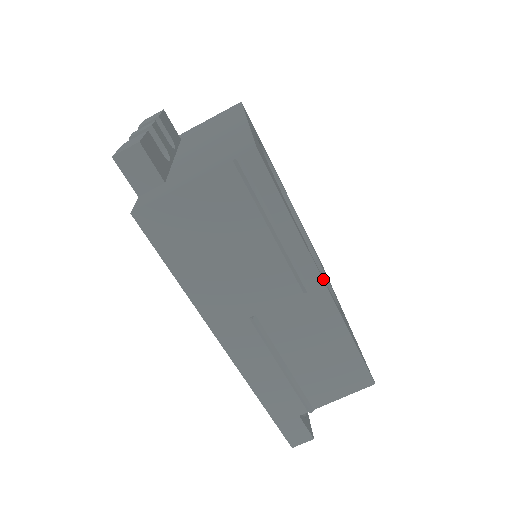
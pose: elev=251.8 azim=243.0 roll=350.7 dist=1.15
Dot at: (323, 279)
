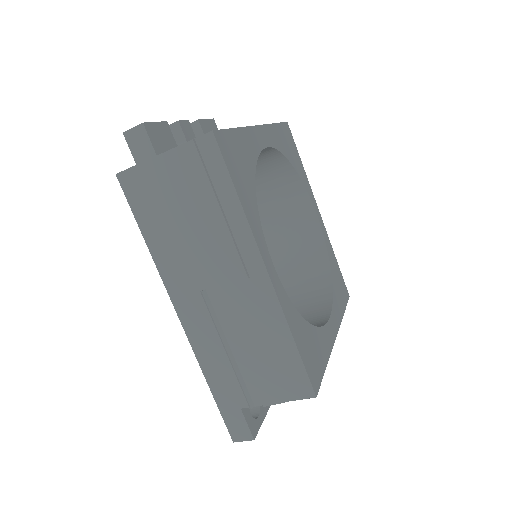
Dot at: (271, 270)
